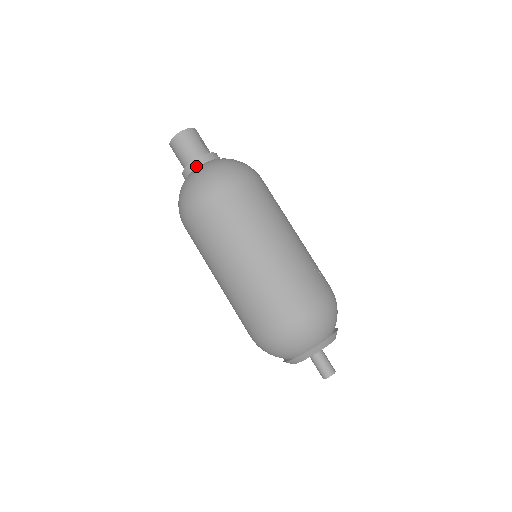
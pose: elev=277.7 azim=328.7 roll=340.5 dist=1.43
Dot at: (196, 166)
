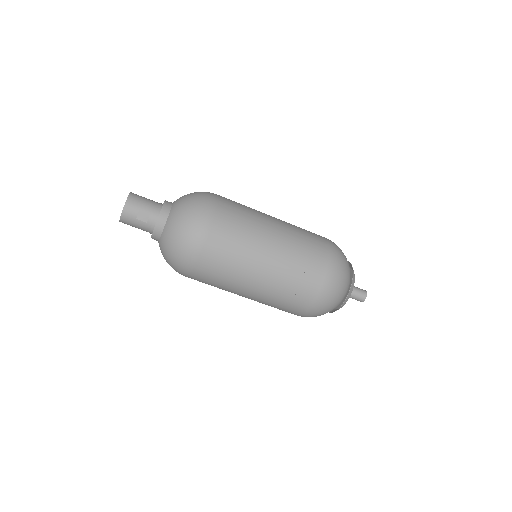
Dot at: occluded
